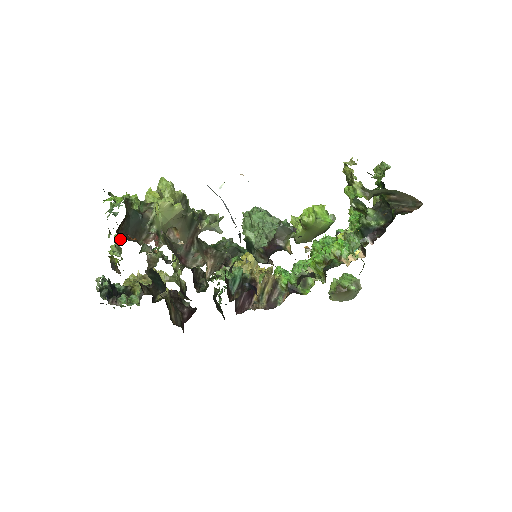
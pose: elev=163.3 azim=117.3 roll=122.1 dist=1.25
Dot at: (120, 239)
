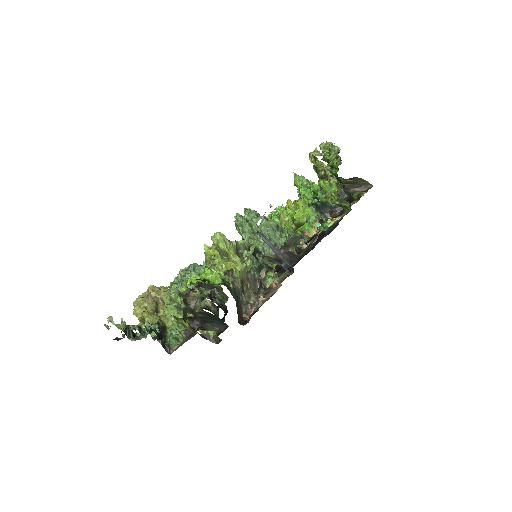
Dot at: (181, 299)
